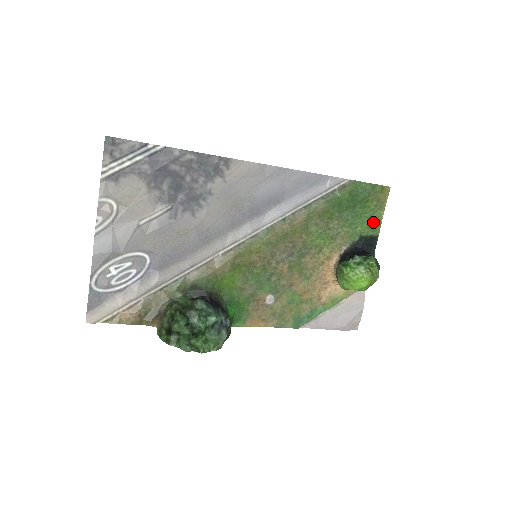
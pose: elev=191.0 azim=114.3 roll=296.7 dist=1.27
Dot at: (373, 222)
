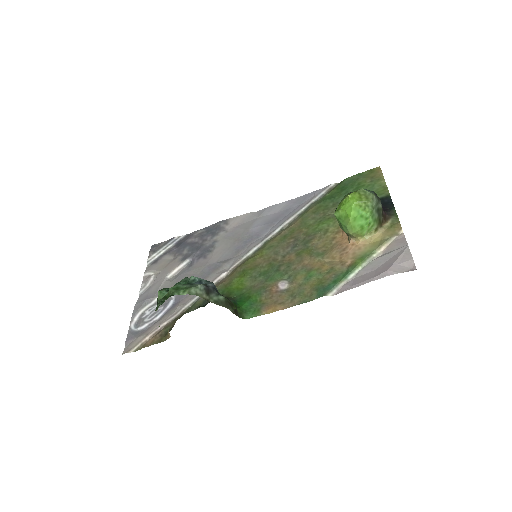
Dot at: (376, 191)
